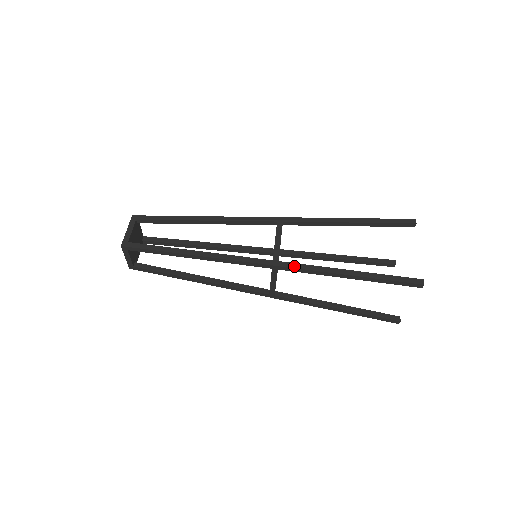
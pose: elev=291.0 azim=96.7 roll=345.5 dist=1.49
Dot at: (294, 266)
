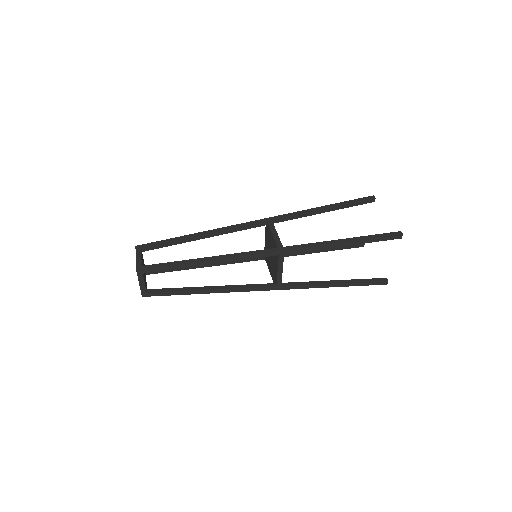
Dot at: (297, 247)
